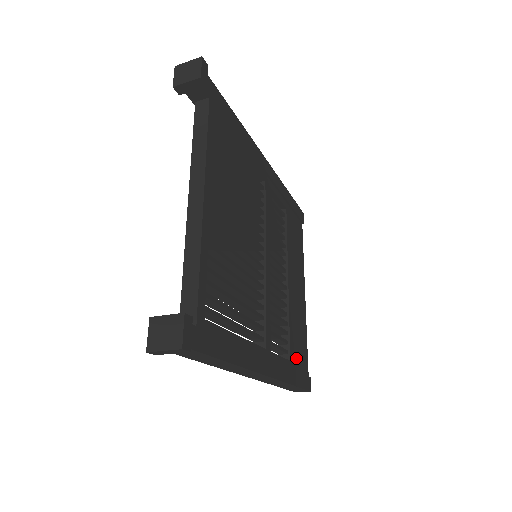
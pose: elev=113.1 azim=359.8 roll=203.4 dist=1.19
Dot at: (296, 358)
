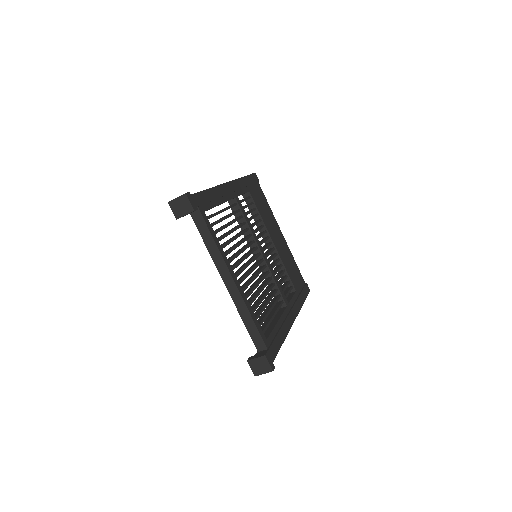
Dot at: (297, 284)
